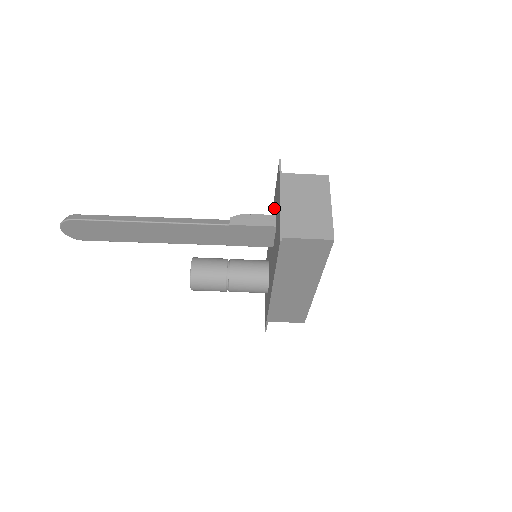
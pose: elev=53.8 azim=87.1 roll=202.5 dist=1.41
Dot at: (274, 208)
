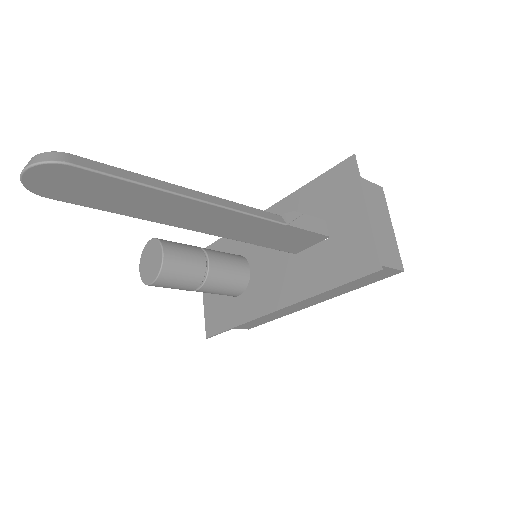
Dot at: (302, 204)
